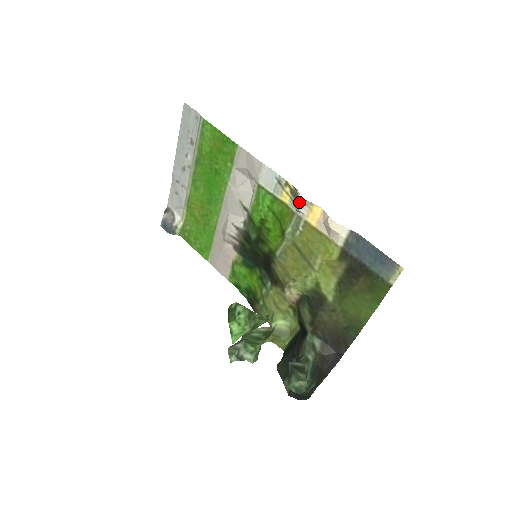
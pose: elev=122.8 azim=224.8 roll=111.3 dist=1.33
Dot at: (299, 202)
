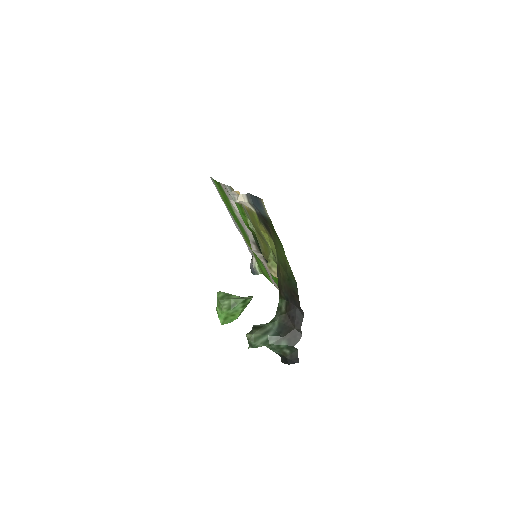
Dot at: (232, 196)
